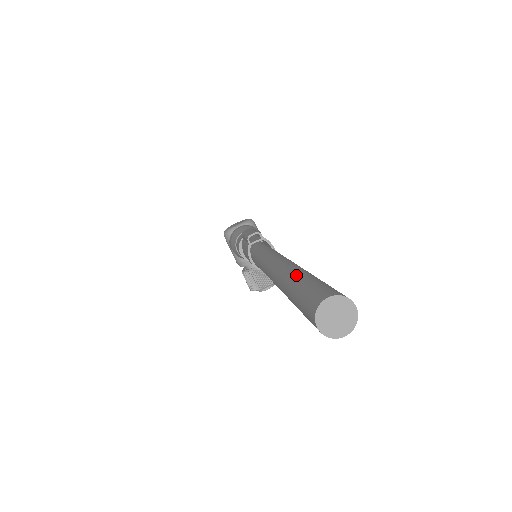
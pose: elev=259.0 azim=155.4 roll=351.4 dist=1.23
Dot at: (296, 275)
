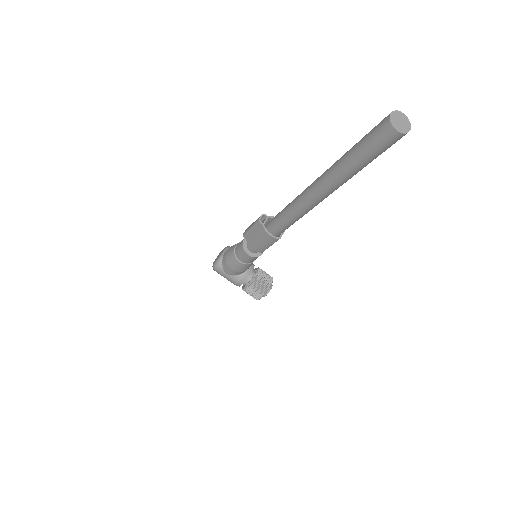
Dot at: (345, 154)
